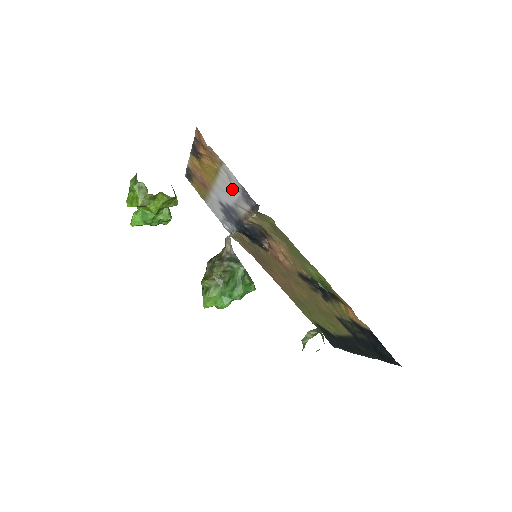
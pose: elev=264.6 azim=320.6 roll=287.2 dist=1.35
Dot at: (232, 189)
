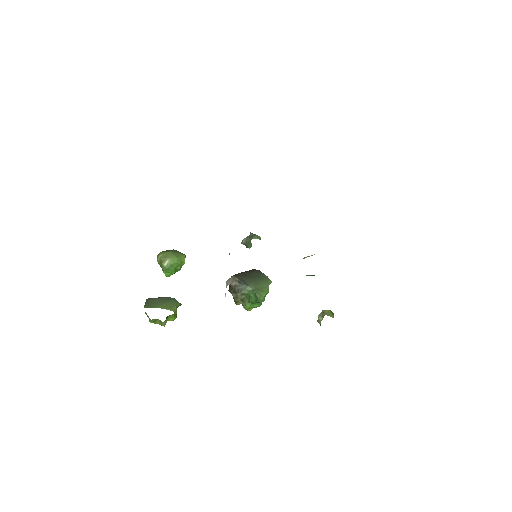
Dot at: occluded
